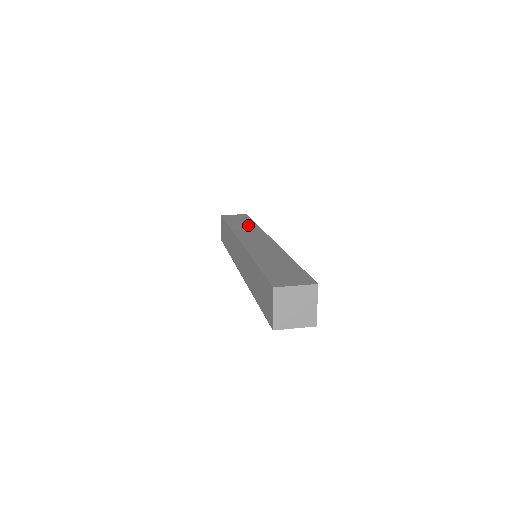
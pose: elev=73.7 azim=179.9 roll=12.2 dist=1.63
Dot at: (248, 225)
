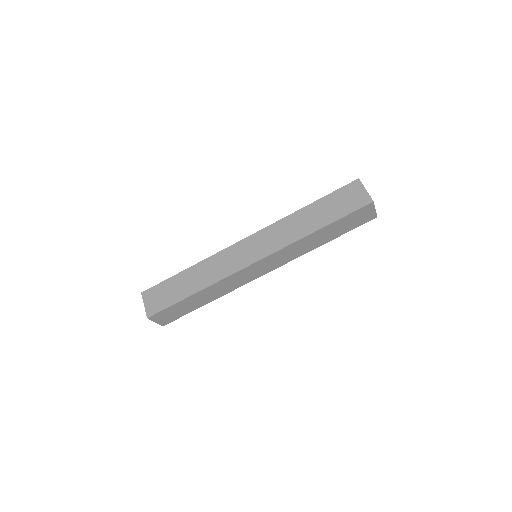
Dot at: occluded
